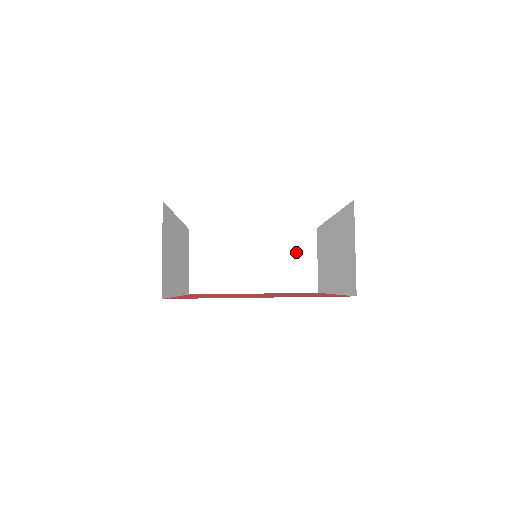
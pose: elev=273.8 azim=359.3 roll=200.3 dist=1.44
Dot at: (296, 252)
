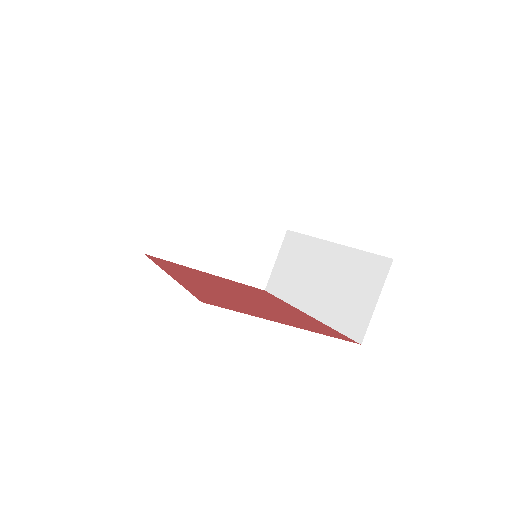
Dot at: (261, 246)
